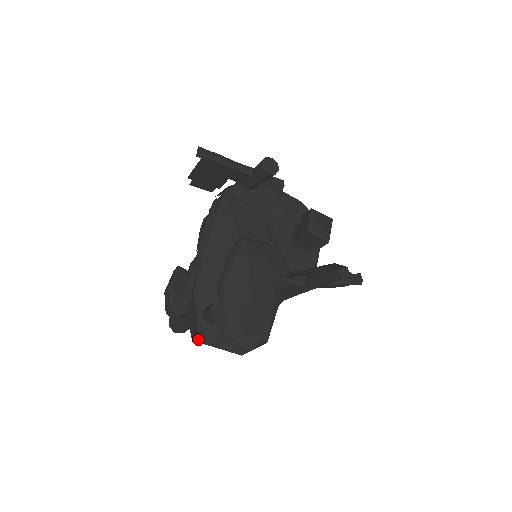
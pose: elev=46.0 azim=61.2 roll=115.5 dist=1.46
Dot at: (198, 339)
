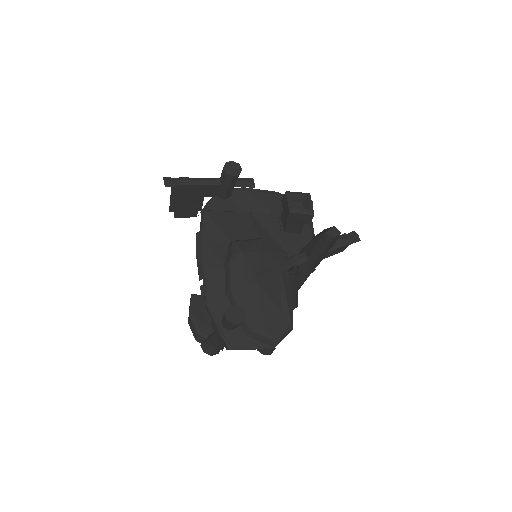
Dot at: (227, 347)
